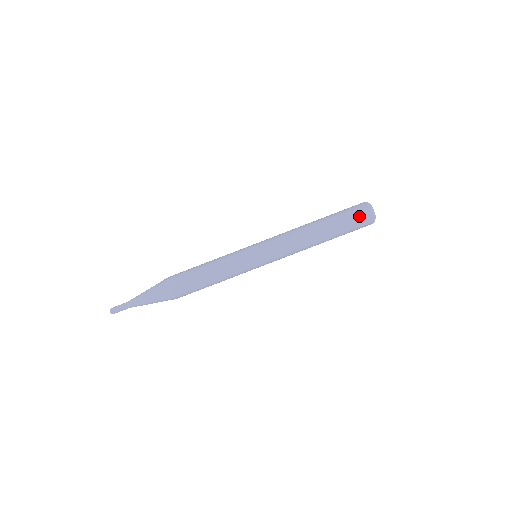
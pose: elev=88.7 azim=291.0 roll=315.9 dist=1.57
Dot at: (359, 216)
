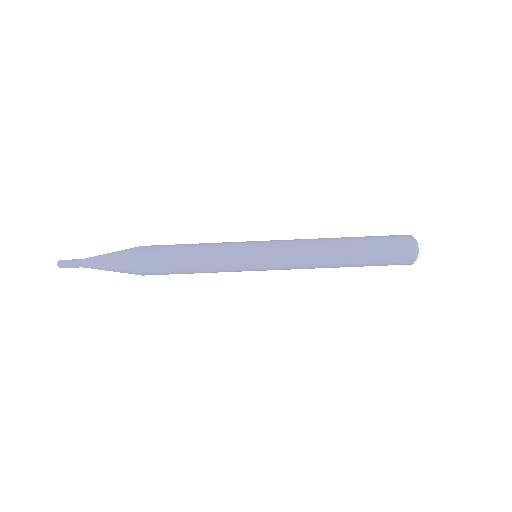
Dot at: (398, 256)
